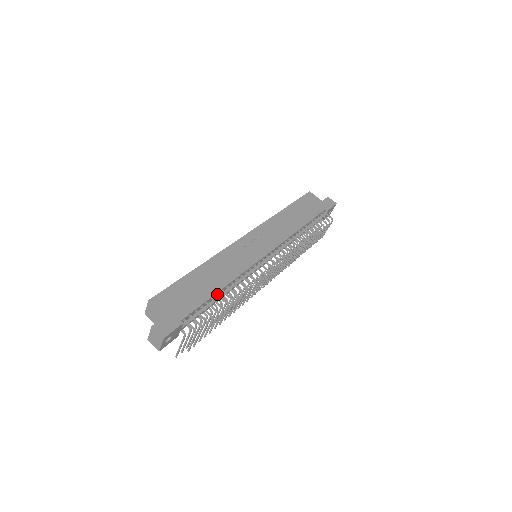
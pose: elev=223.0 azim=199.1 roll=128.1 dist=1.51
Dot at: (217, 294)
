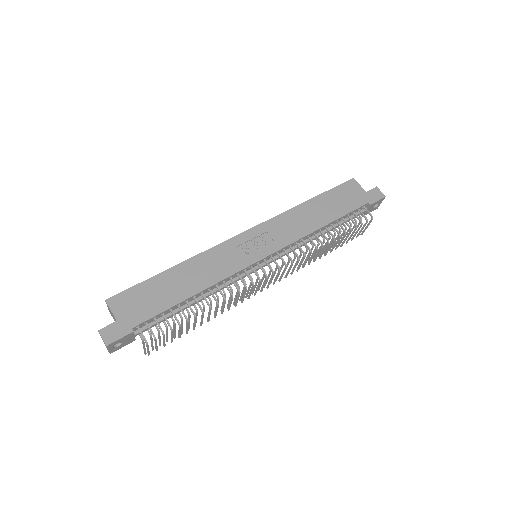
Dot at: (186, 301)
